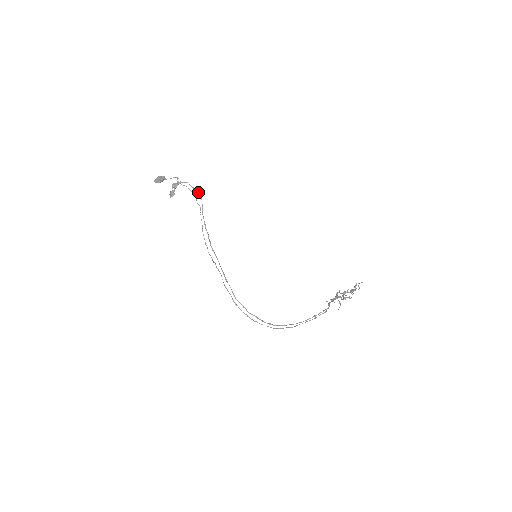
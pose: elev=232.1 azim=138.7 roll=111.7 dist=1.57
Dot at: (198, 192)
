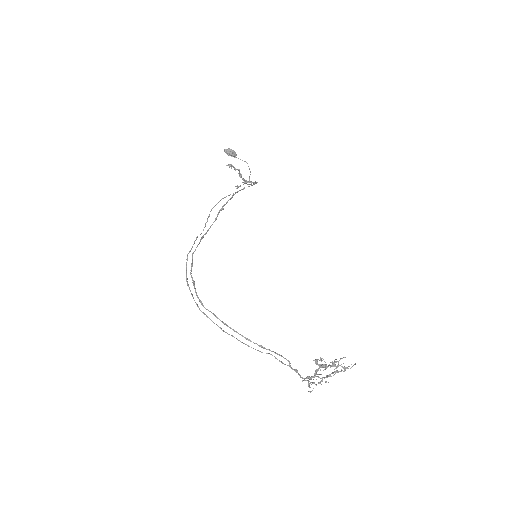
Dot at: (254, 182)
